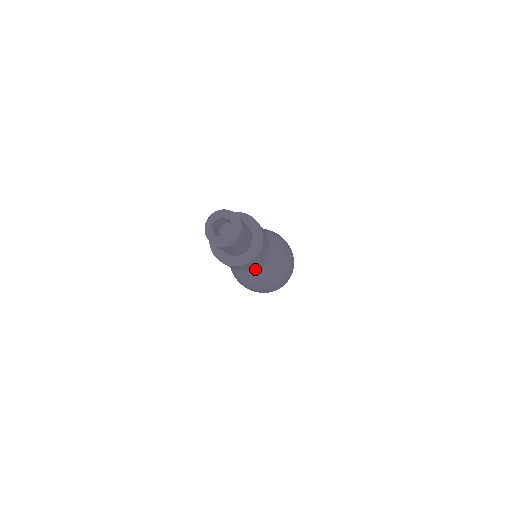
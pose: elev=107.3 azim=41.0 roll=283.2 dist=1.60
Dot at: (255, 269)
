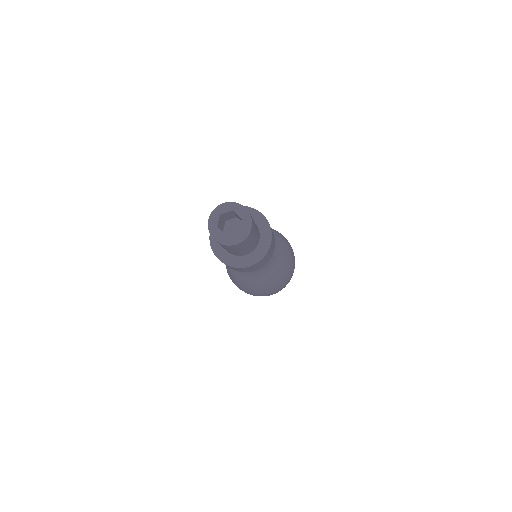
Dot at: (267, 264)
